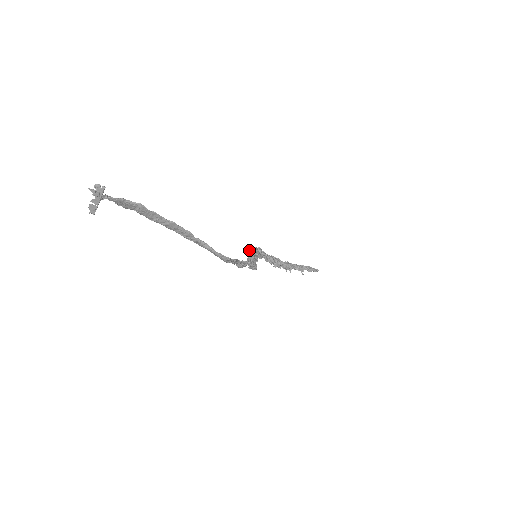
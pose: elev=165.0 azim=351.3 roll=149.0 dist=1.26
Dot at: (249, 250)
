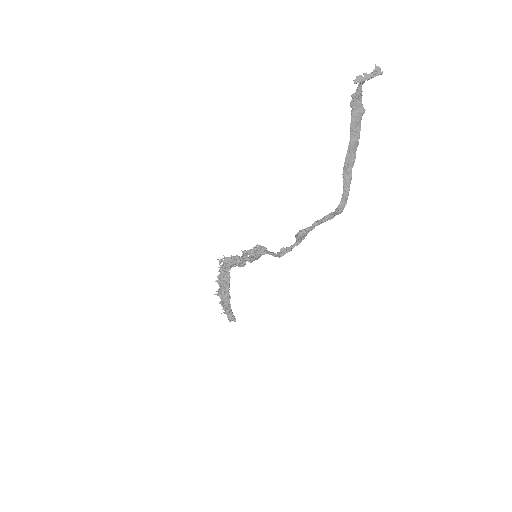
Dot at: (257, 246)
